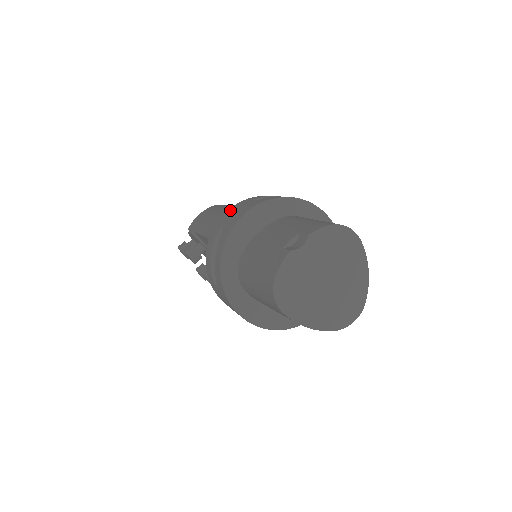
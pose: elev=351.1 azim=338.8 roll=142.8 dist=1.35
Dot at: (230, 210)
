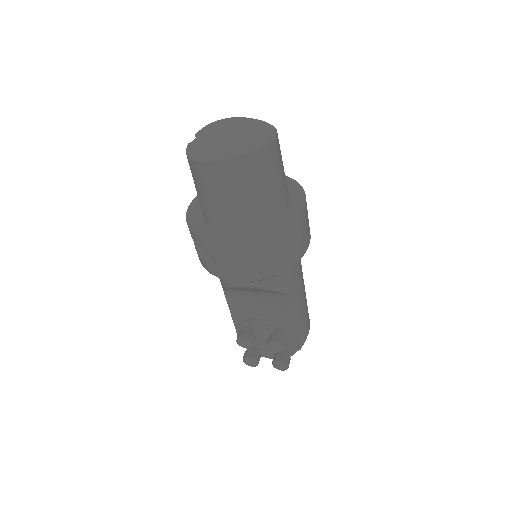
Dot at: occluded
